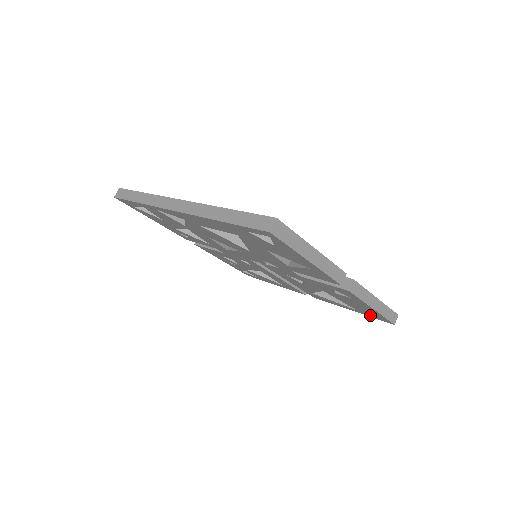
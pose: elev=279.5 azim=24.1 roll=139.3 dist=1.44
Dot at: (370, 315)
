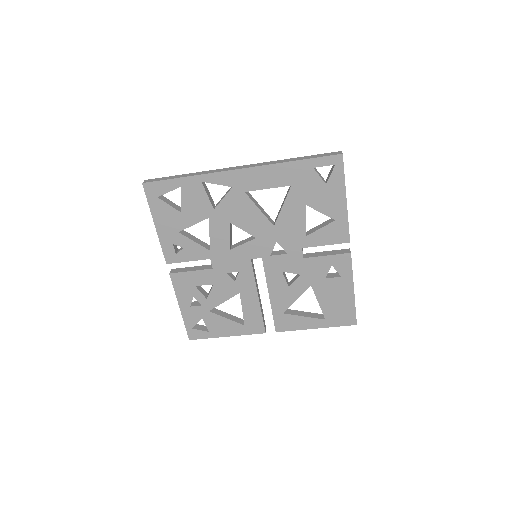
Dot at: (337, 320)
